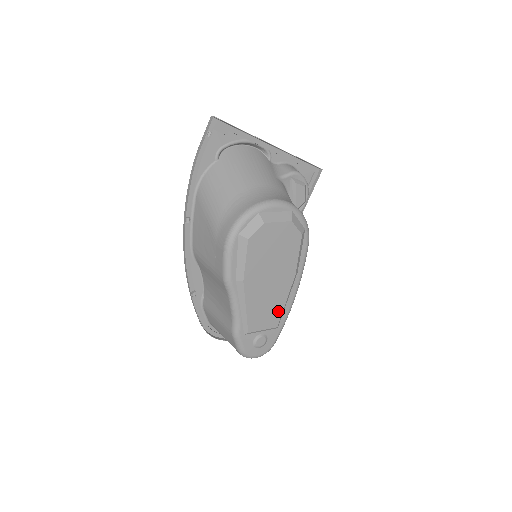
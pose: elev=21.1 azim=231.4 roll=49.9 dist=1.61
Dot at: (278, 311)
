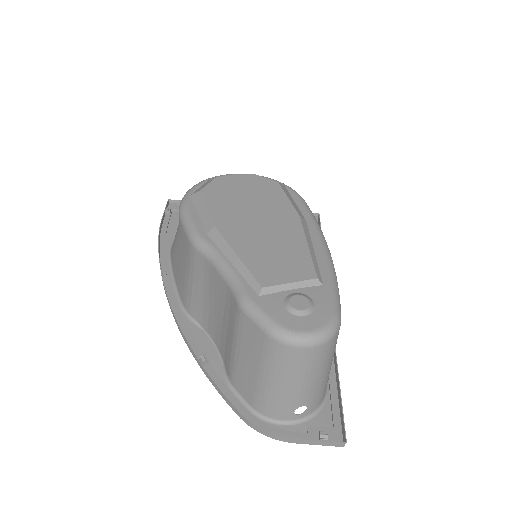
Dot at: (302, 257)
